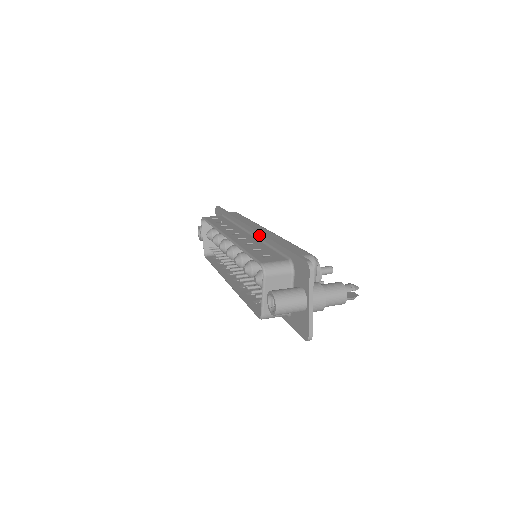
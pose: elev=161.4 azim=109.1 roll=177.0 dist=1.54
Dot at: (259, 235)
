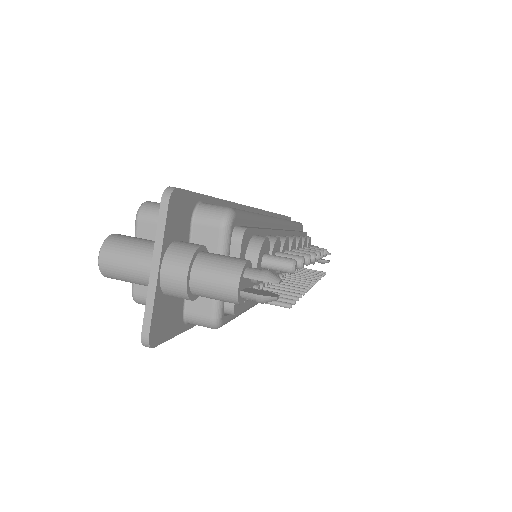
Dot at: occluded
